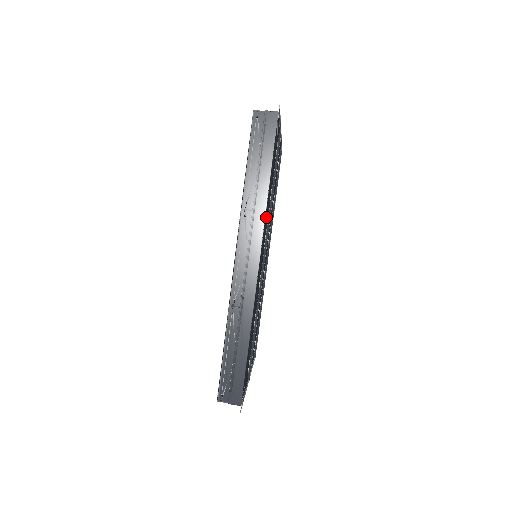
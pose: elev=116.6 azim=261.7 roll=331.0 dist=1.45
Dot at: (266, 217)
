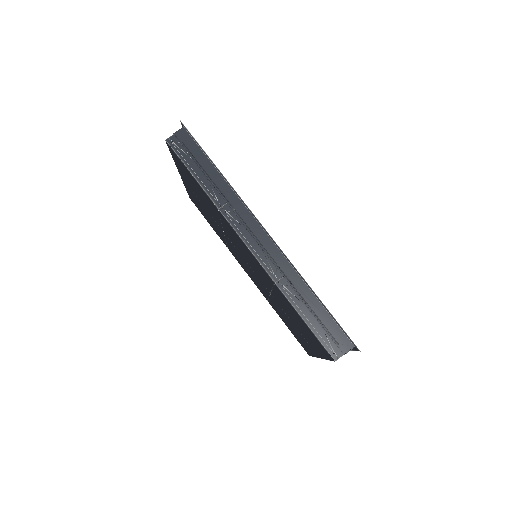
Dot at: occluded
